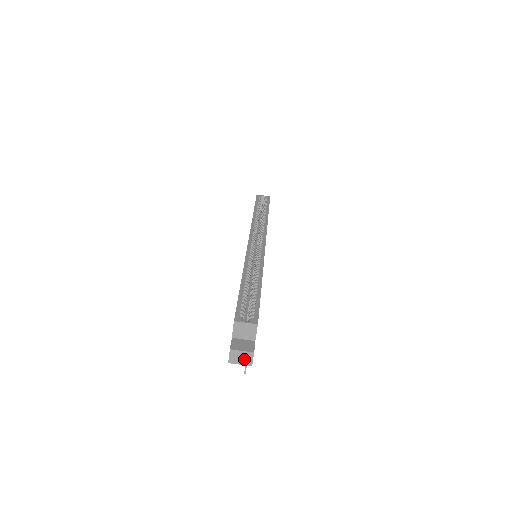
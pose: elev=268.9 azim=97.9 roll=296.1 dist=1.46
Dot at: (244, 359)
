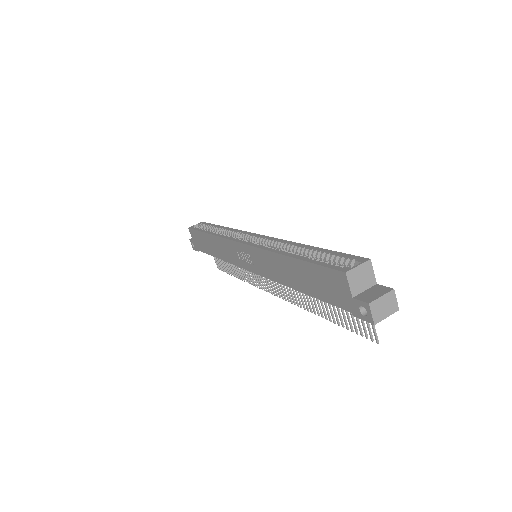
Dot at: (388, 306)
